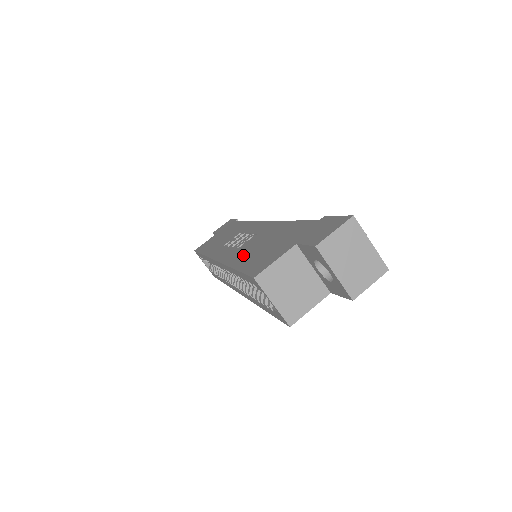
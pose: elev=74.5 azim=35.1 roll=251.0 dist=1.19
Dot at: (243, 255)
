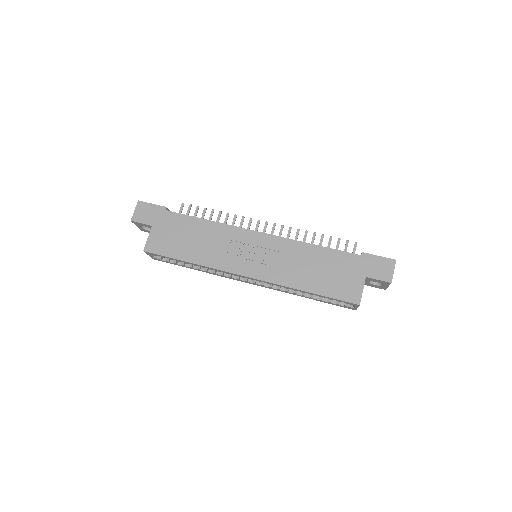
Dot at: (302, 279)
